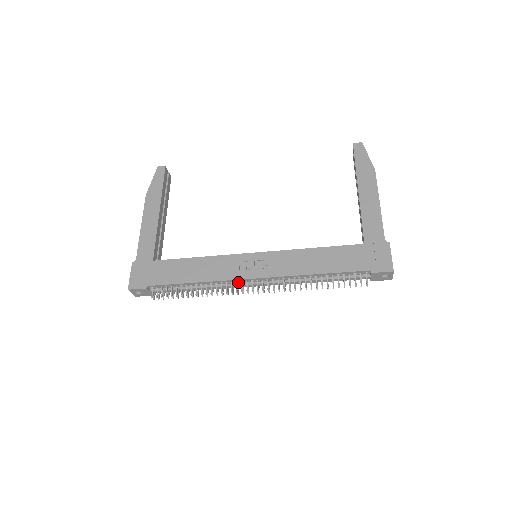
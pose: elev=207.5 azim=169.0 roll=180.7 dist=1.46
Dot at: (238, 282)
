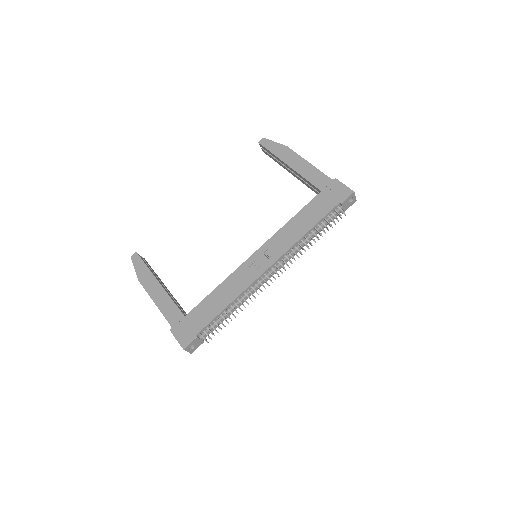
Dot at: (259, 280)
